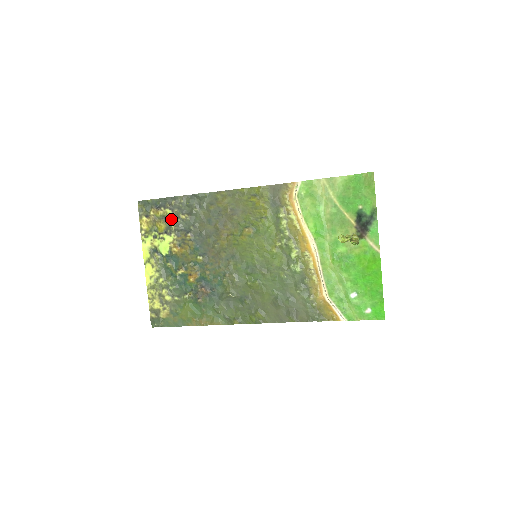
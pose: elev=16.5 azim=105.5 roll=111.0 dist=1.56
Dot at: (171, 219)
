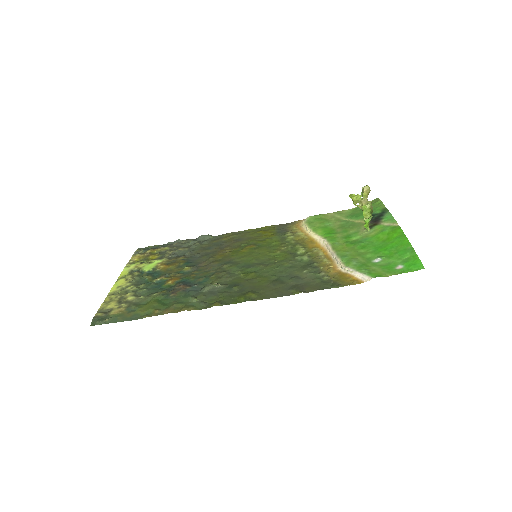
Dot at: (167, 251)
